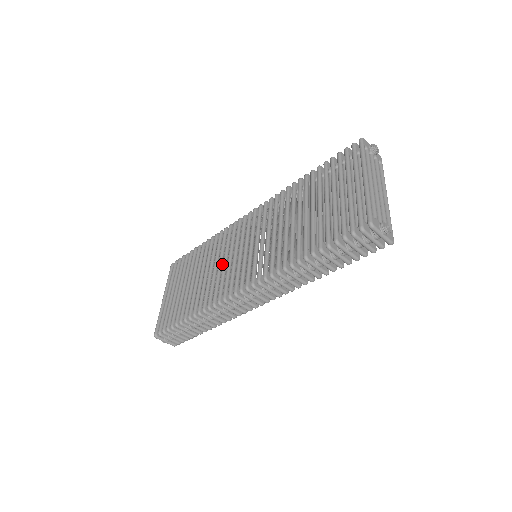
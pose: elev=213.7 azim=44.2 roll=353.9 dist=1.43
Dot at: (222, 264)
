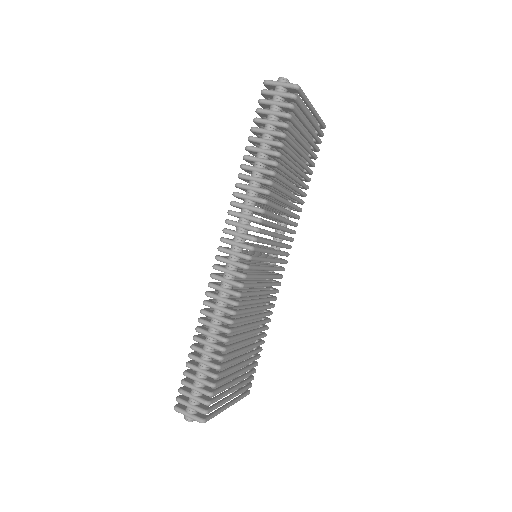
Dot at: occluded
